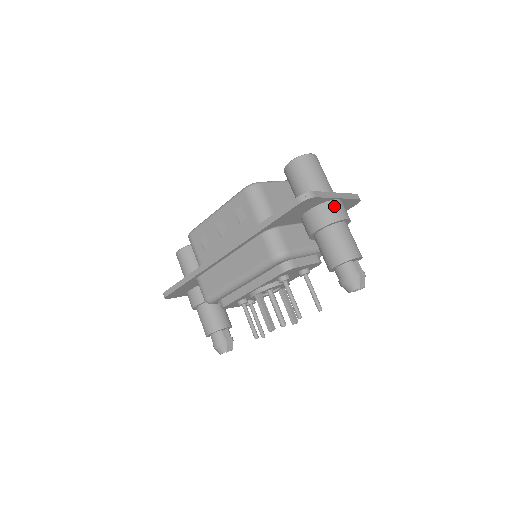
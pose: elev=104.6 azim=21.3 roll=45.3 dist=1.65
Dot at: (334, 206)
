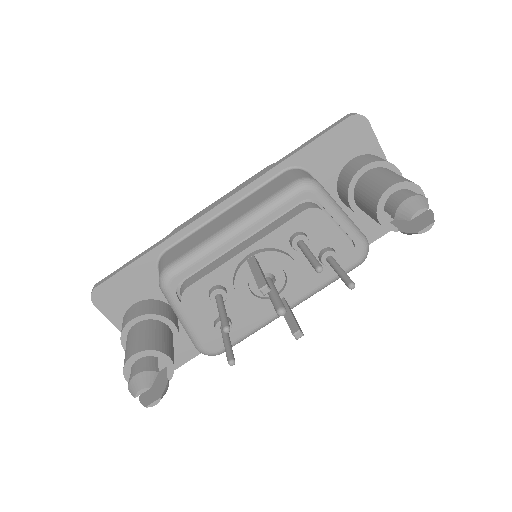
Dot at: occluded
